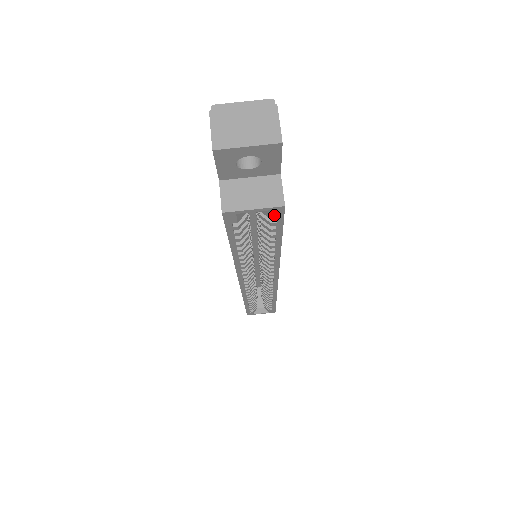
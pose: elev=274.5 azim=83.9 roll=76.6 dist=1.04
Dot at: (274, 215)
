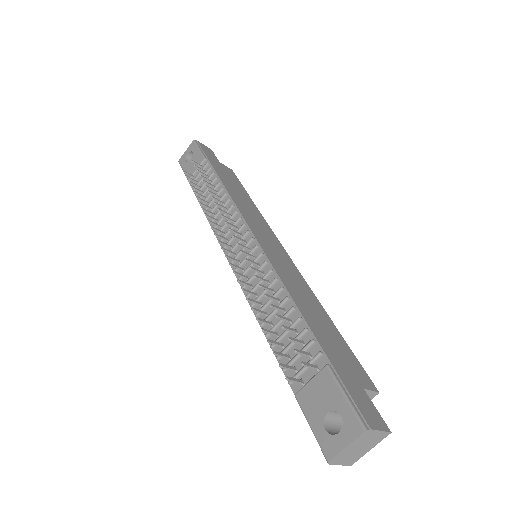
Dot at: occluded
